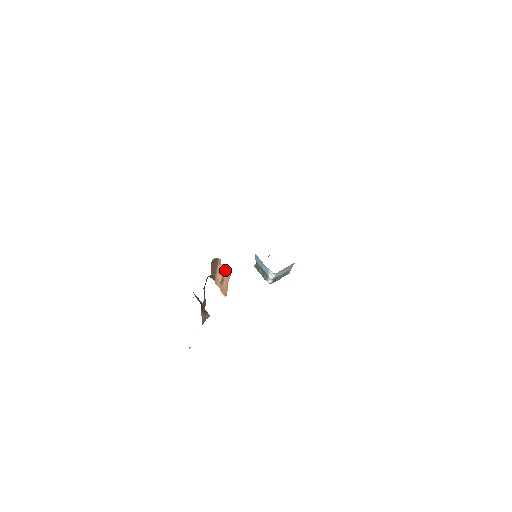
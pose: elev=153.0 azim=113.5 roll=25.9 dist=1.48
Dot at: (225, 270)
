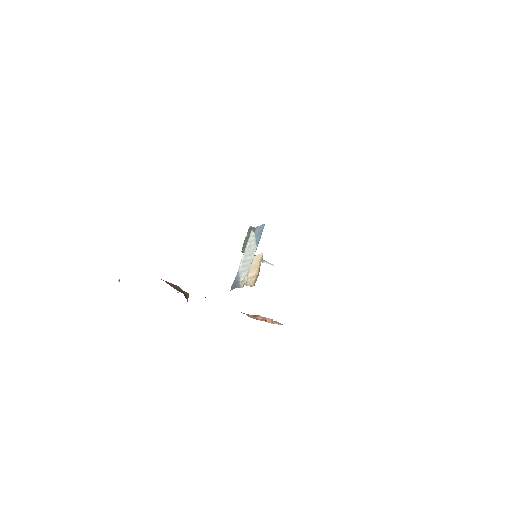
Dot at: (273, 321)
